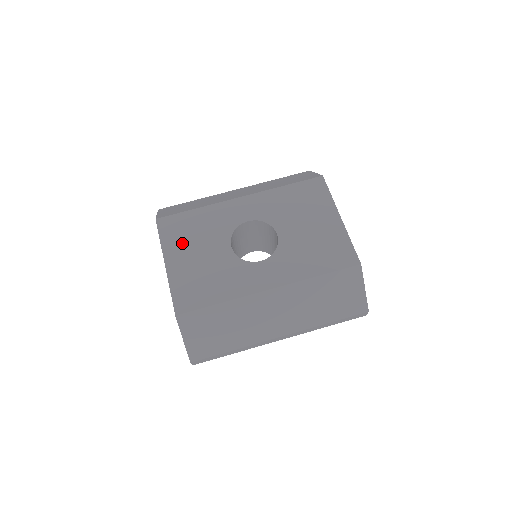
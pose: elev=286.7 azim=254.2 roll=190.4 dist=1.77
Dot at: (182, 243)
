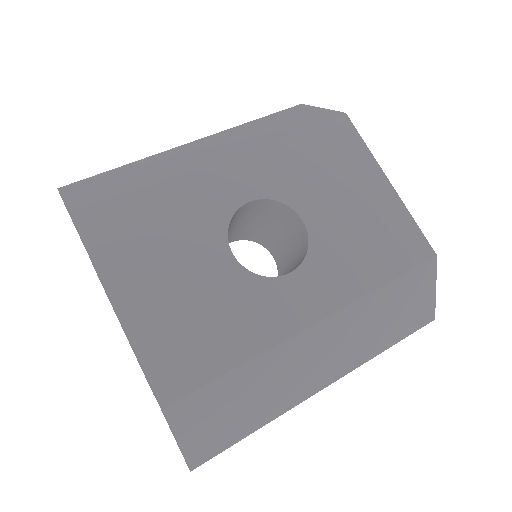
Dot at: (138, 258)
